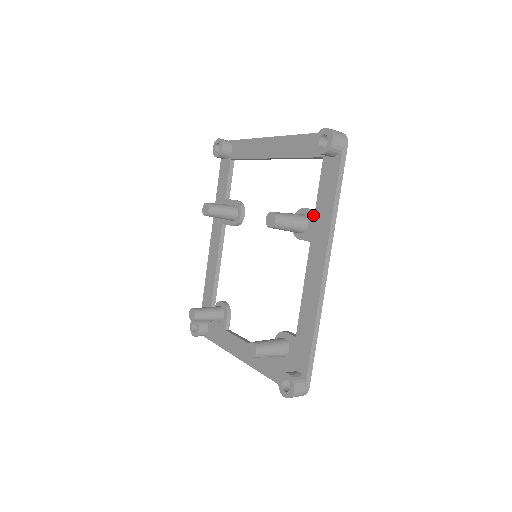
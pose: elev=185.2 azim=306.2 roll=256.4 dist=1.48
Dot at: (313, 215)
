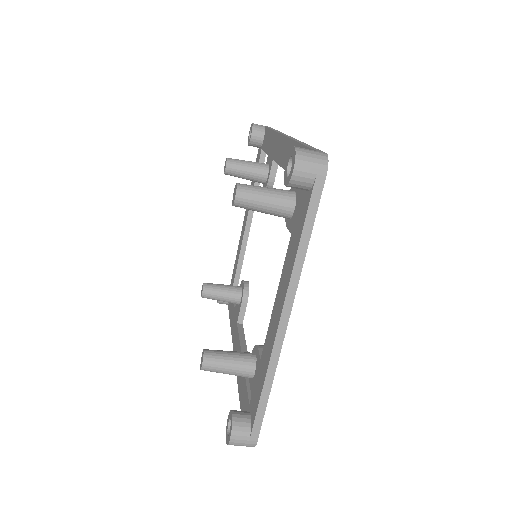
Dot at: (268, 157)
